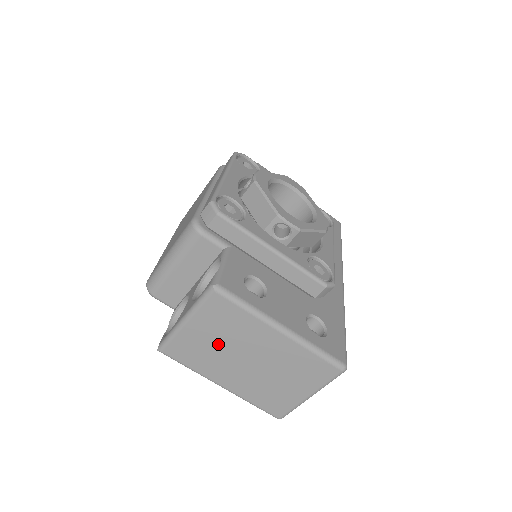
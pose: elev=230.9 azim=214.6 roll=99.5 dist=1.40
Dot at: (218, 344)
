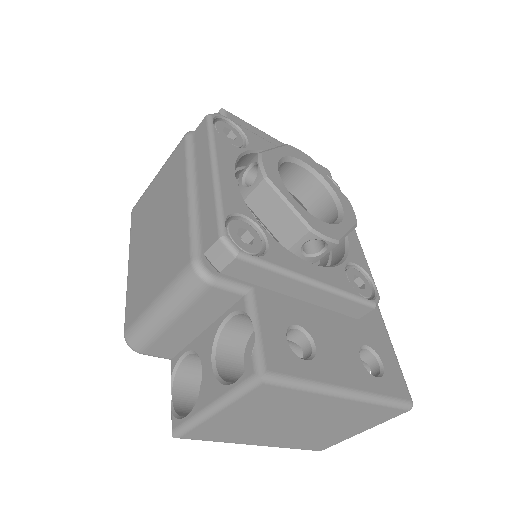
Dot at: (258, 420)
